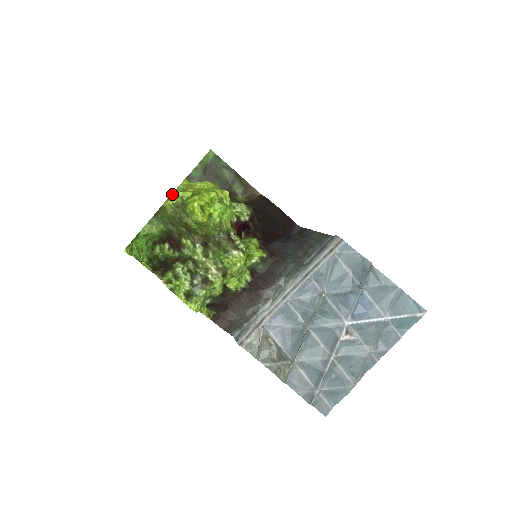
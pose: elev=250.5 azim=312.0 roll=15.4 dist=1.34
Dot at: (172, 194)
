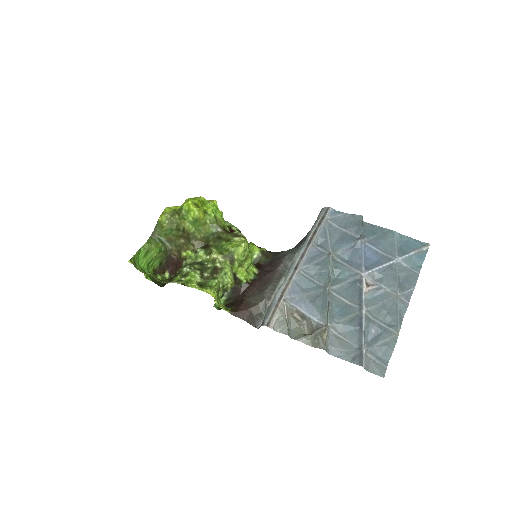
Dot at: (165, 209)
